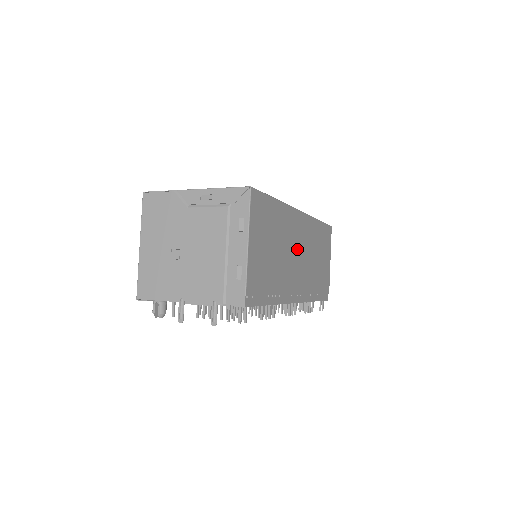
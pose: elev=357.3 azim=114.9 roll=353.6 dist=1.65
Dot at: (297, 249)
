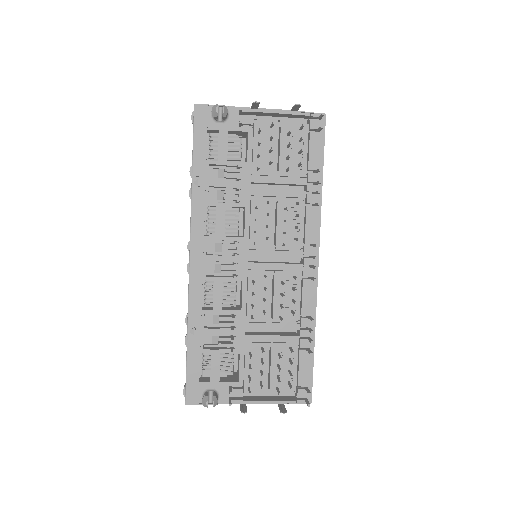
Dot at: occluded
